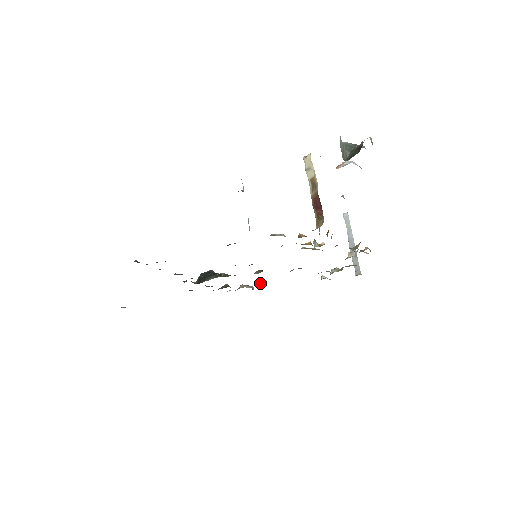
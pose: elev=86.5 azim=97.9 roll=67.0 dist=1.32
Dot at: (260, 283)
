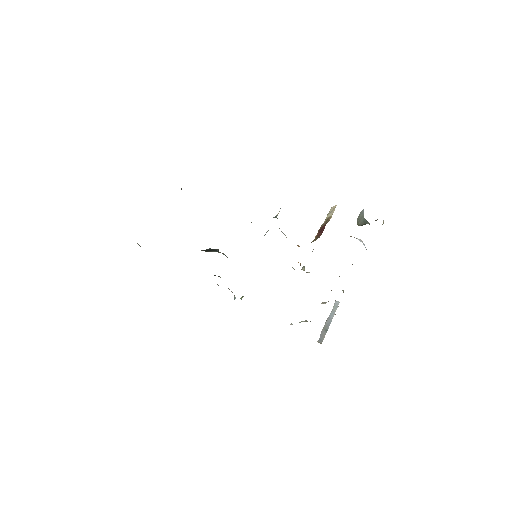
Dot at: occluded
